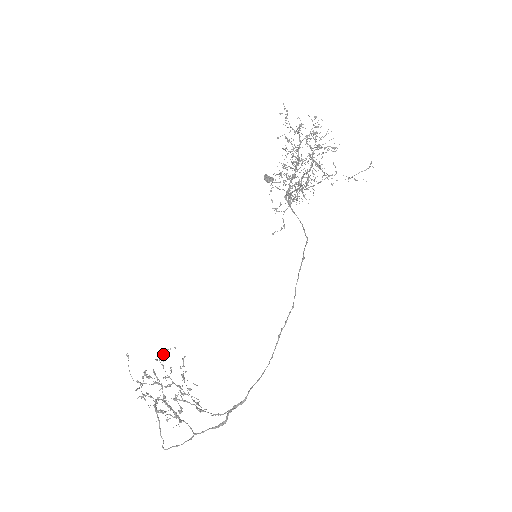
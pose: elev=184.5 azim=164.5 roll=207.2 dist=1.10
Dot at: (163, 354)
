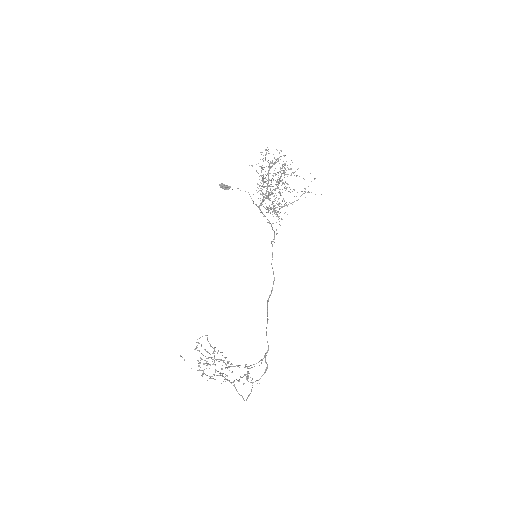
Dot at: occluded
